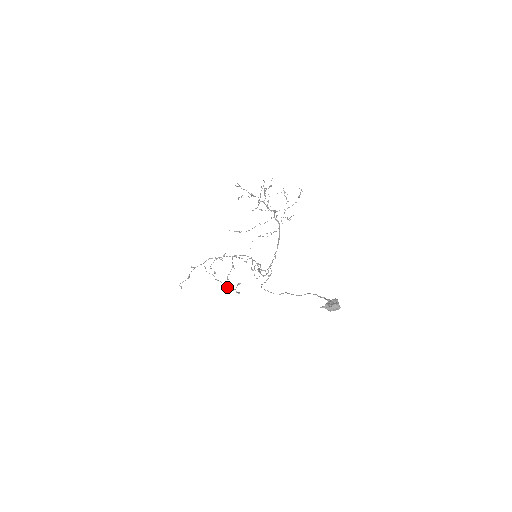
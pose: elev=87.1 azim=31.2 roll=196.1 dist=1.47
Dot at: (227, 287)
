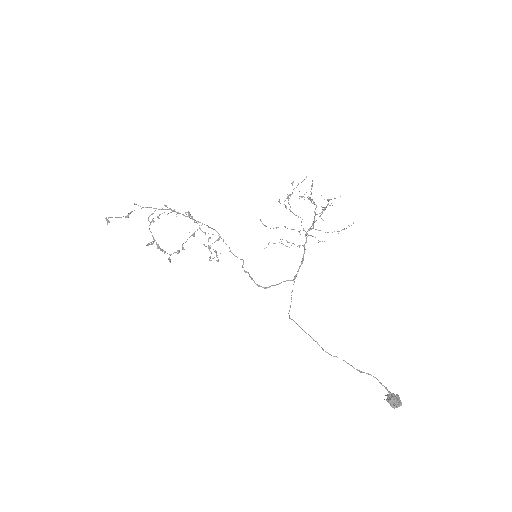
Dot at: occluded
